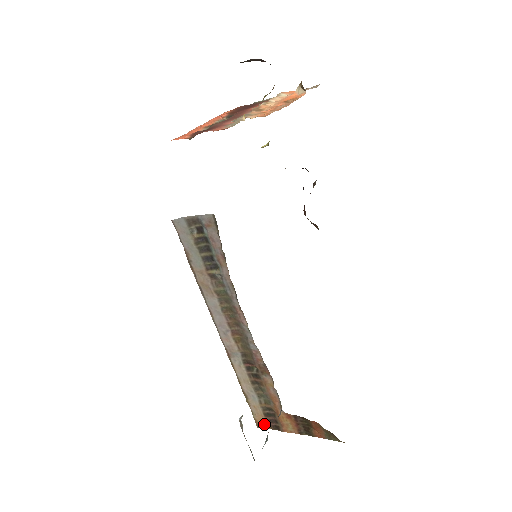
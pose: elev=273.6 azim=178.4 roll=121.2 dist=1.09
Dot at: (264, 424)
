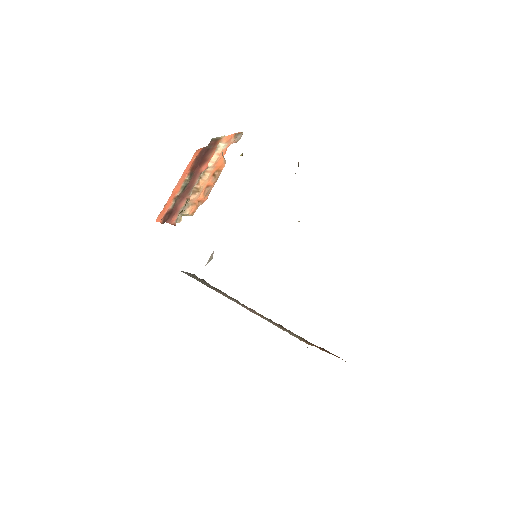
Dot at: (308, 344)
